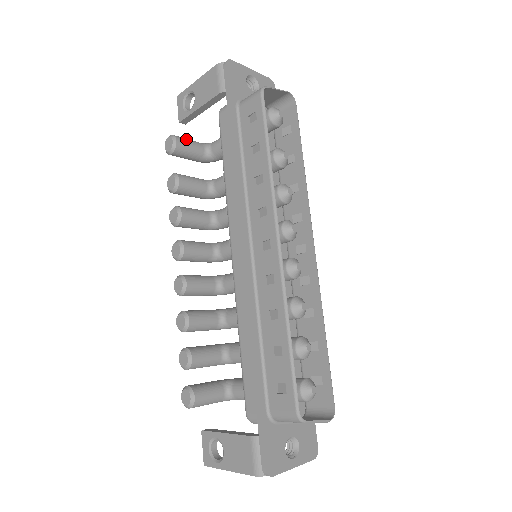
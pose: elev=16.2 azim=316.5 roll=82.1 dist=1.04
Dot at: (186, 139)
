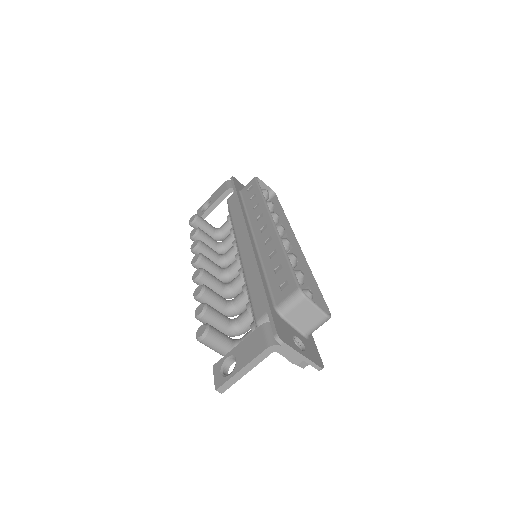
Dot at: occluded
